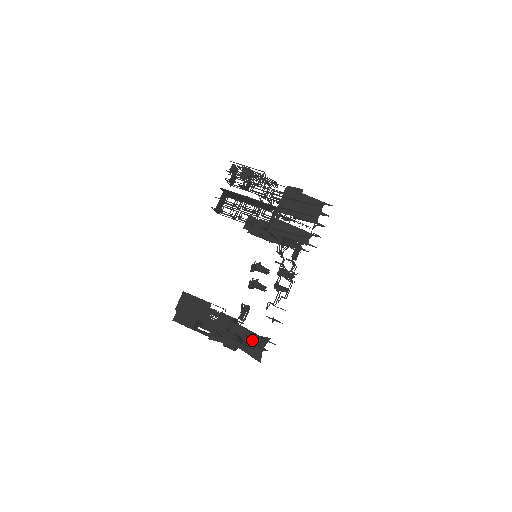
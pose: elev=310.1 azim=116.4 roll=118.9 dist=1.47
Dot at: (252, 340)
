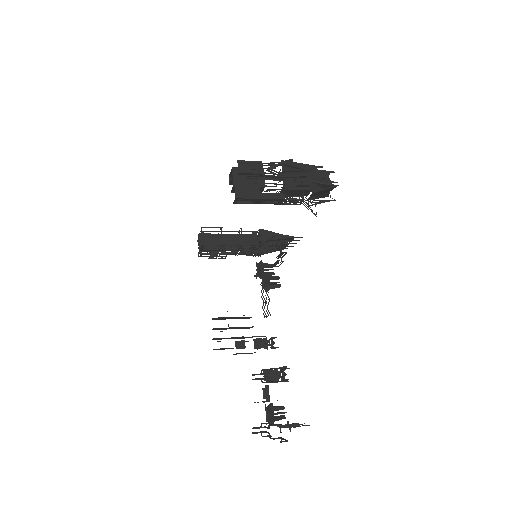
Dot at: occluded
